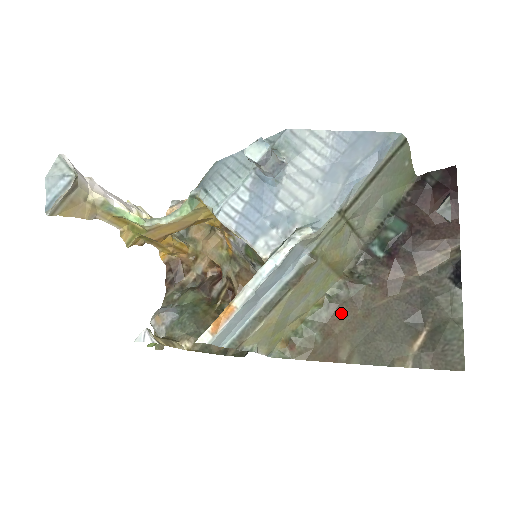
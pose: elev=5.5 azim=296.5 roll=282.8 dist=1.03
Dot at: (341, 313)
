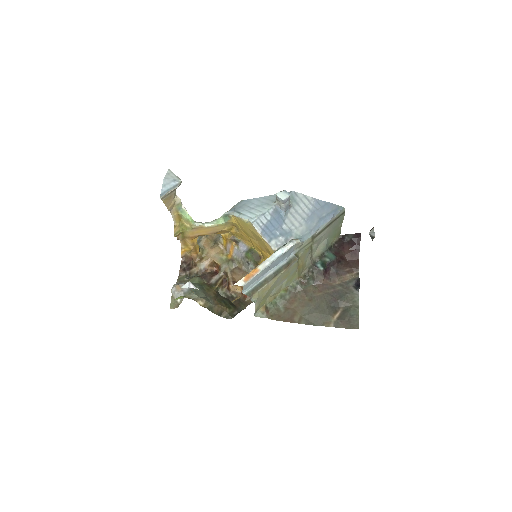
Dot at: (296, 297)
